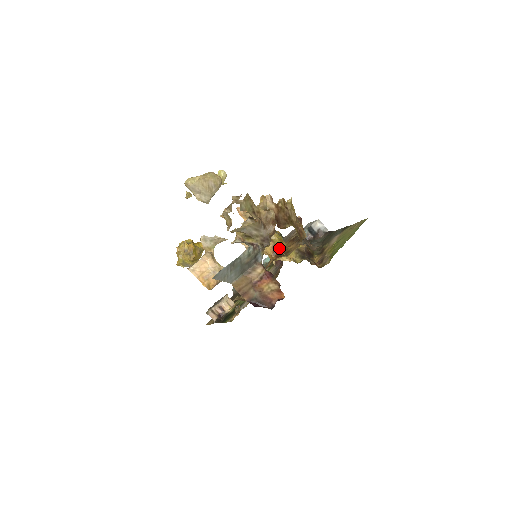
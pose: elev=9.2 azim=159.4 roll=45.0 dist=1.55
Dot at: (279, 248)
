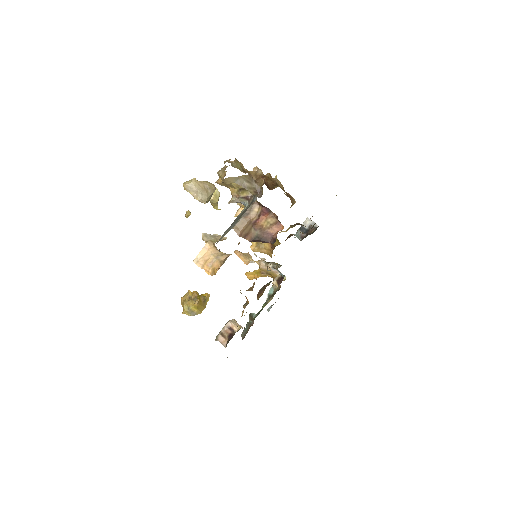
Dot at: (276, 244)
